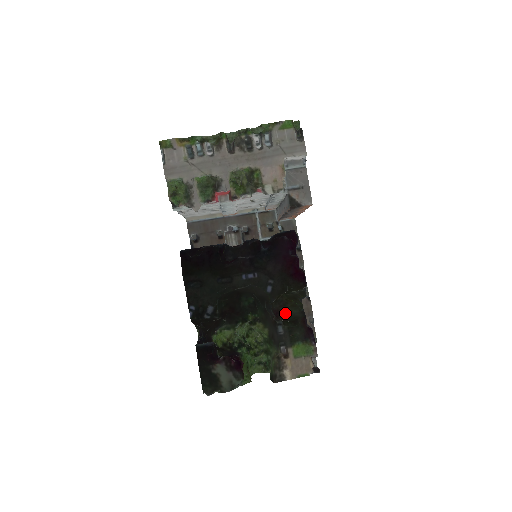
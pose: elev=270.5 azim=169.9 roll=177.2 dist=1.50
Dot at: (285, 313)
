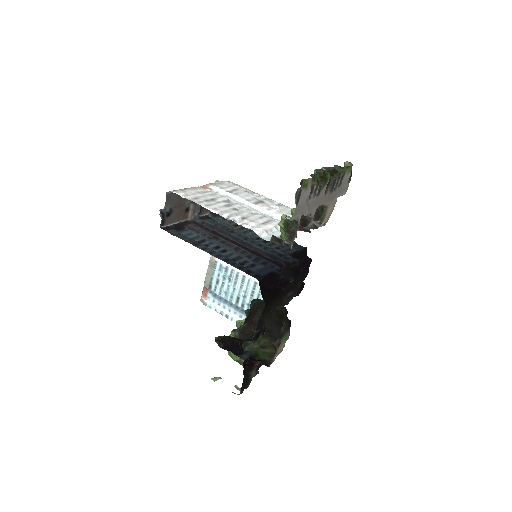
Dot at: occluded
